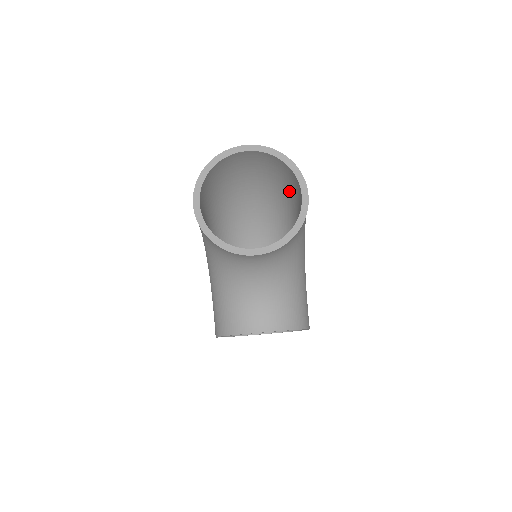
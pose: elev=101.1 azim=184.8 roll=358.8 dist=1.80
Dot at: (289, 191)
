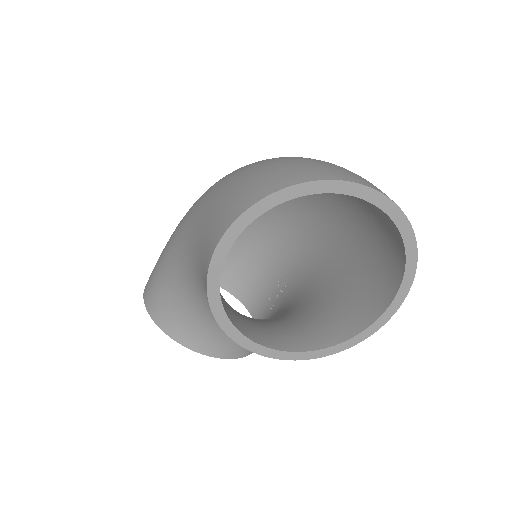
Dot at: (368, 235)
